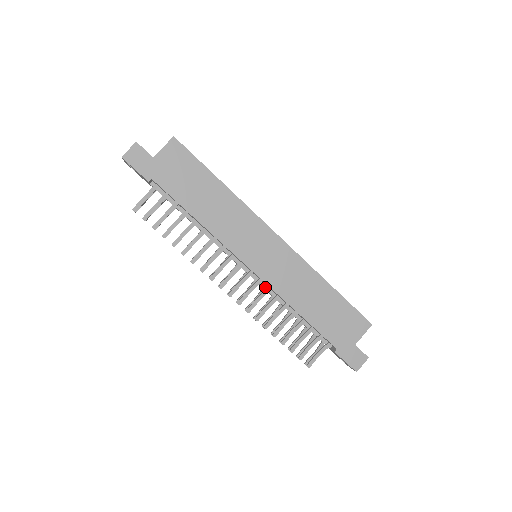
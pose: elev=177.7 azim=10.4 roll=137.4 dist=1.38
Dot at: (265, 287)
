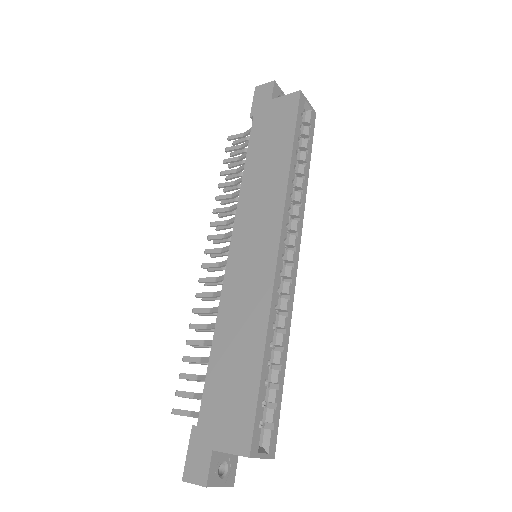
Dot at: occluded
